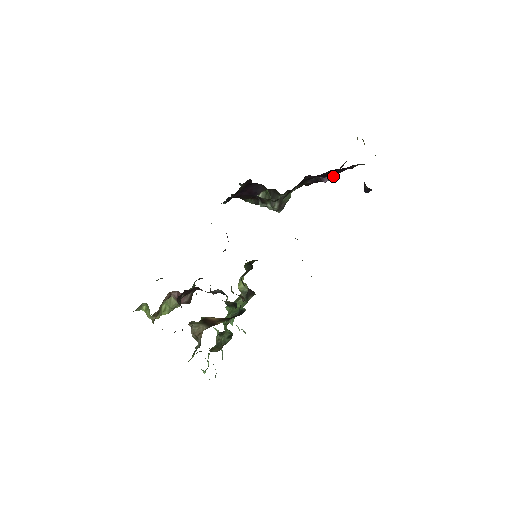
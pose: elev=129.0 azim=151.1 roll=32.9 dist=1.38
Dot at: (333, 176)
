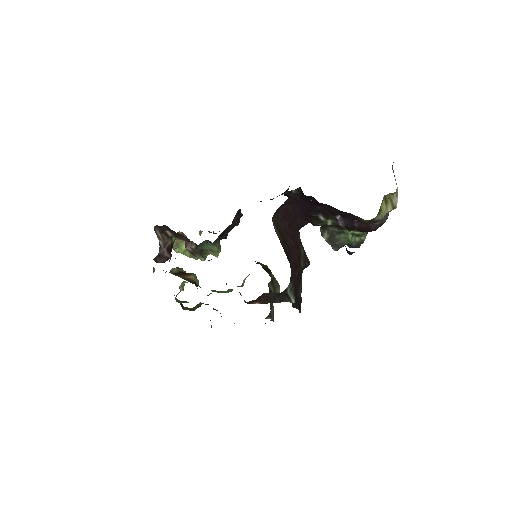
Dot at: (343, 220)
